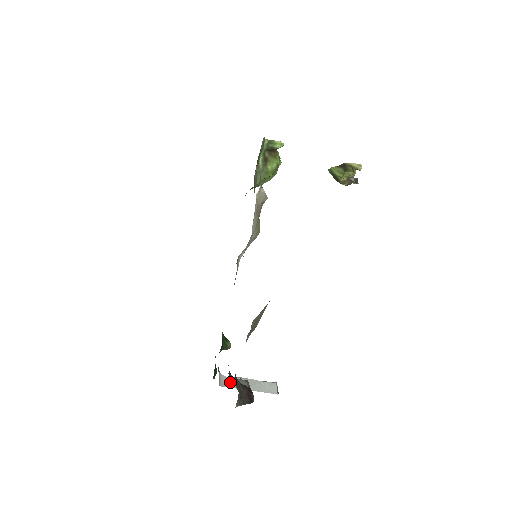
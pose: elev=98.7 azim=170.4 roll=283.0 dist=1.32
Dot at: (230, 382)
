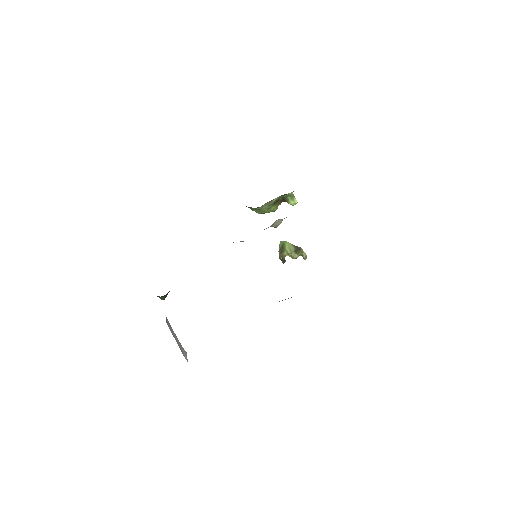
Dot at: (170, 326)
